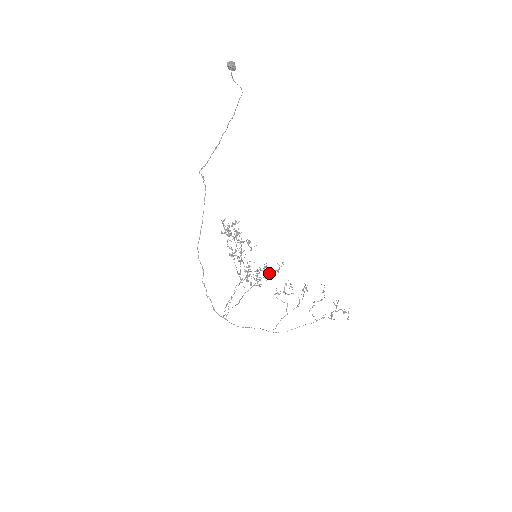
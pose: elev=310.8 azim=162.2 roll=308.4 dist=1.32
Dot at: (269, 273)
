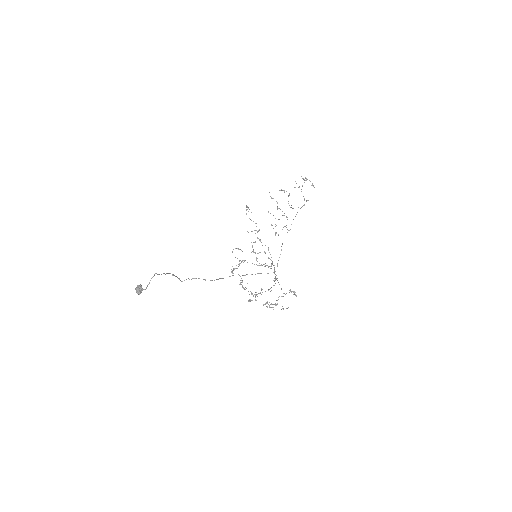
Dot at: occluded
